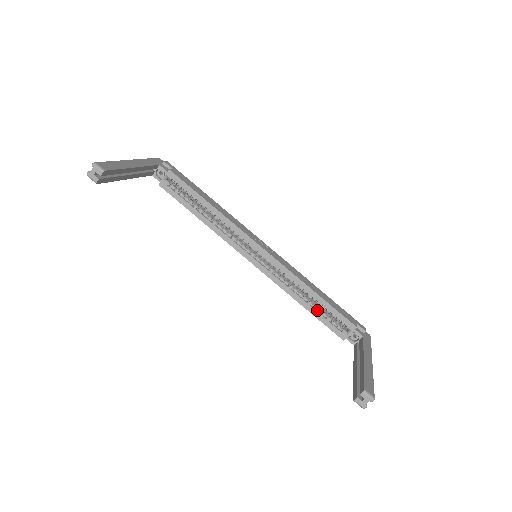
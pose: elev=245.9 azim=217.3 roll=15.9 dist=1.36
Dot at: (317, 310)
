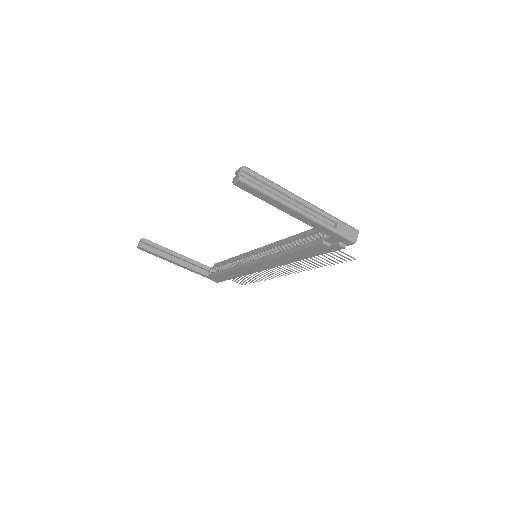
Dot at: (300, 246)
